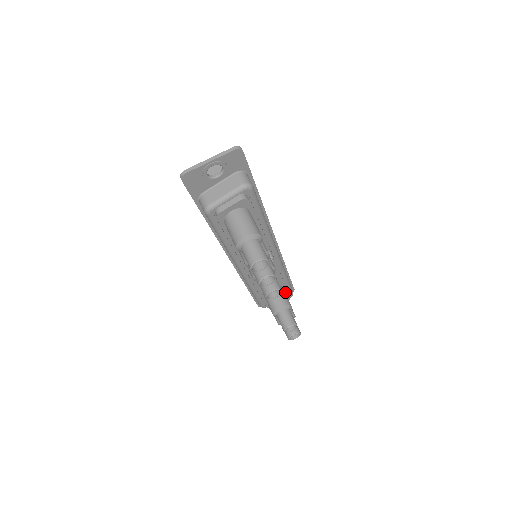
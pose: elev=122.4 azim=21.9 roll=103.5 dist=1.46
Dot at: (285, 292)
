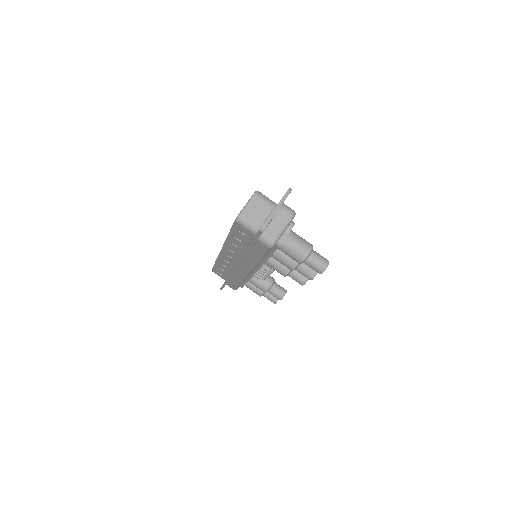
Dot at: occluded
